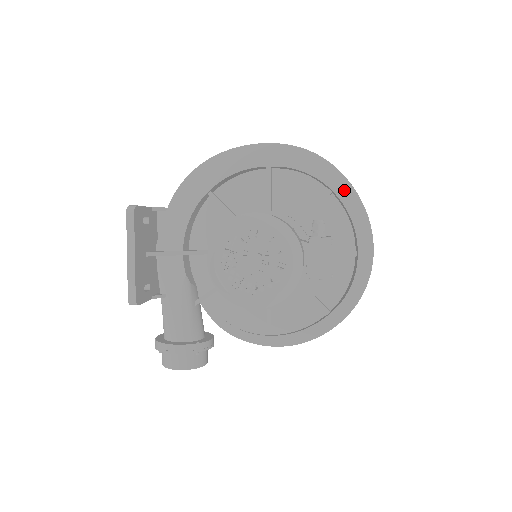
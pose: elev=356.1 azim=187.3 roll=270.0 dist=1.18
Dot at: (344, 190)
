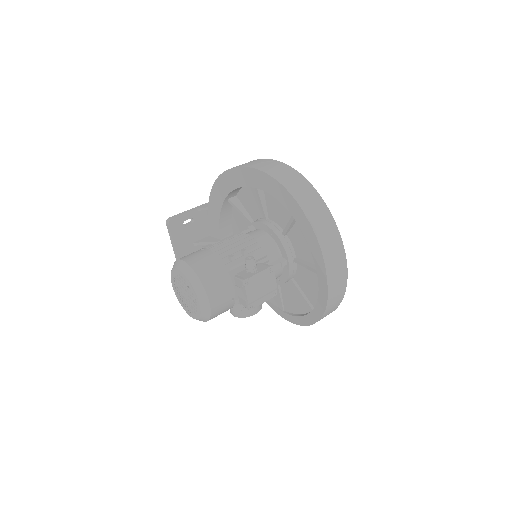
Dot at: (300, 218)
